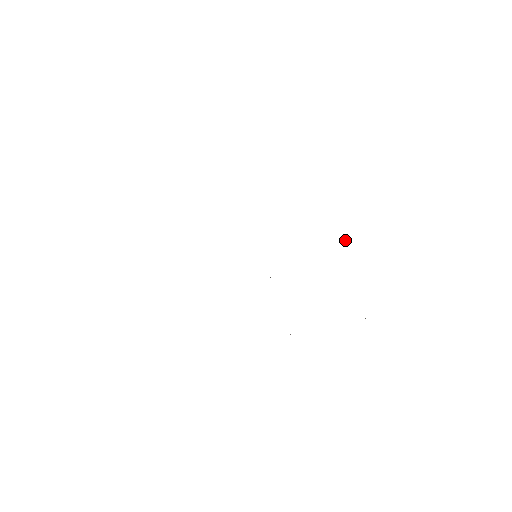
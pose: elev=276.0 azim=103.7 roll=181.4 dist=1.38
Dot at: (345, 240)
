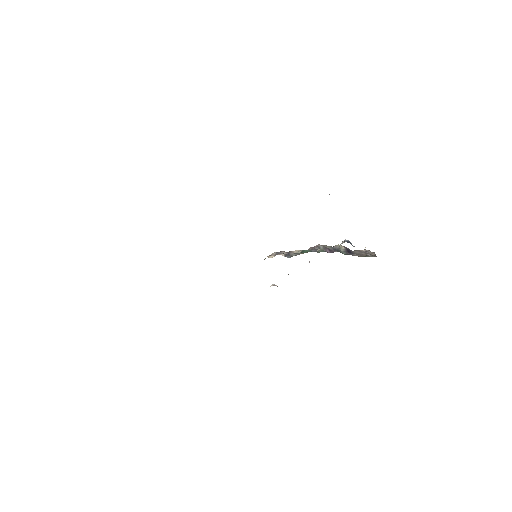
Dot at: occluded
